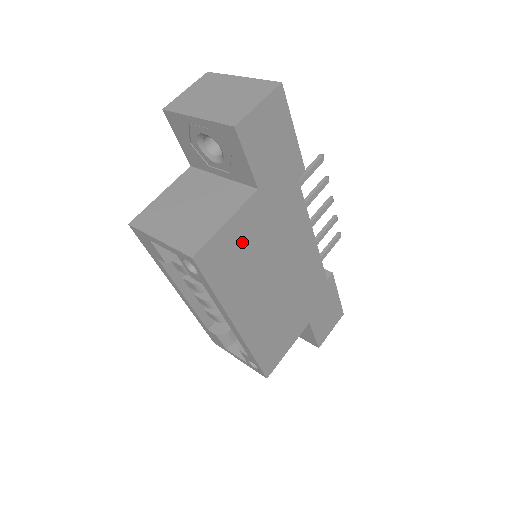
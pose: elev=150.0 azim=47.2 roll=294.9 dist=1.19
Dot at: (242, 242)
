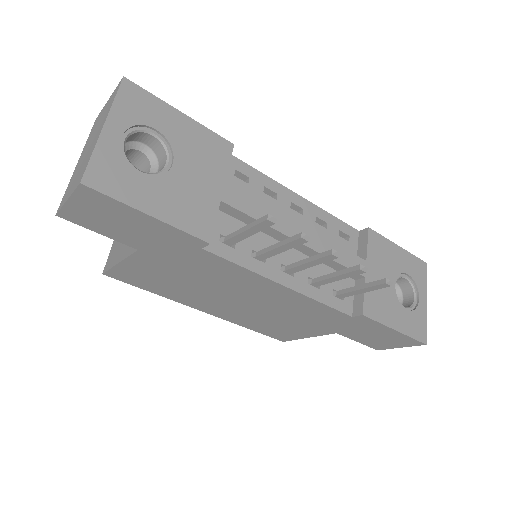
Dot at: (154, 274)
